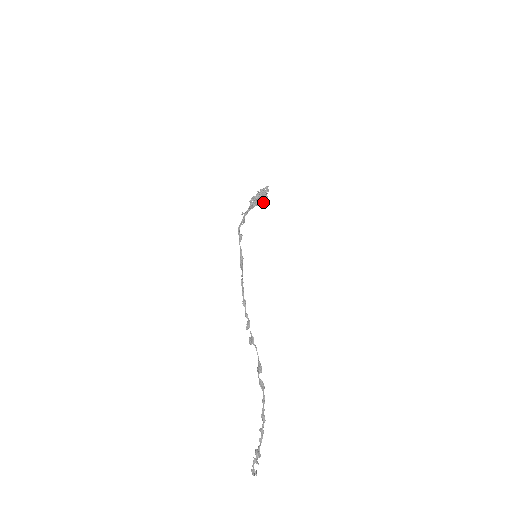
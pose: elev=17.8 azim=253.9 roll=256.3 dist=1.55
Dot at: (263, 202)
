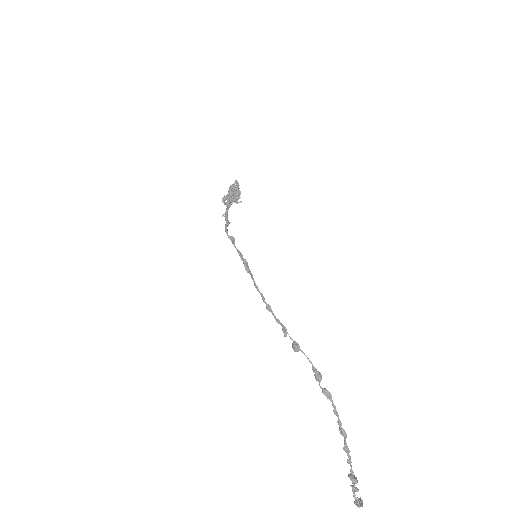
Dot at: (238, 198)
